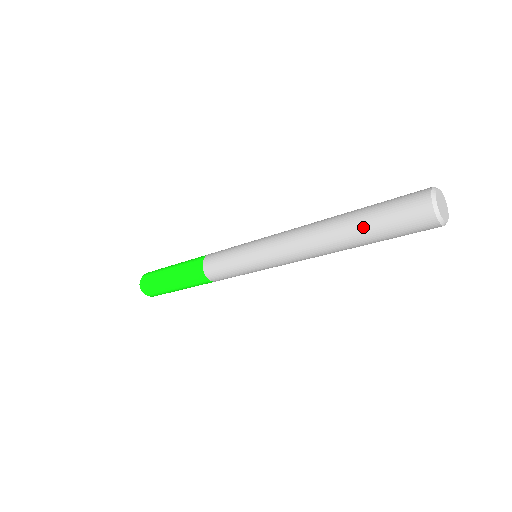
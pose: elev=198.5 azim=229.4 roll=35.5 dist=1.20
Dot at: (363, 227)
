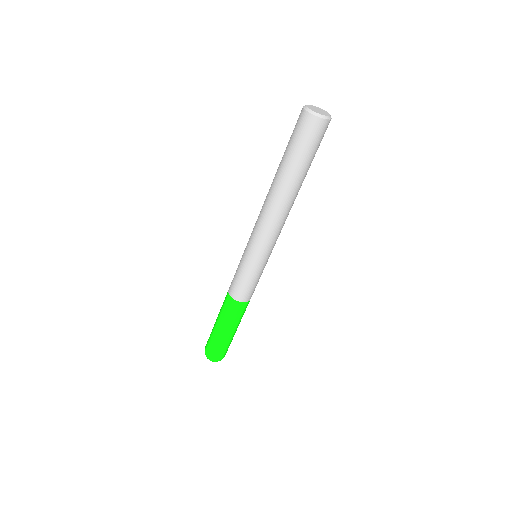
Dot at: (282, 158)
